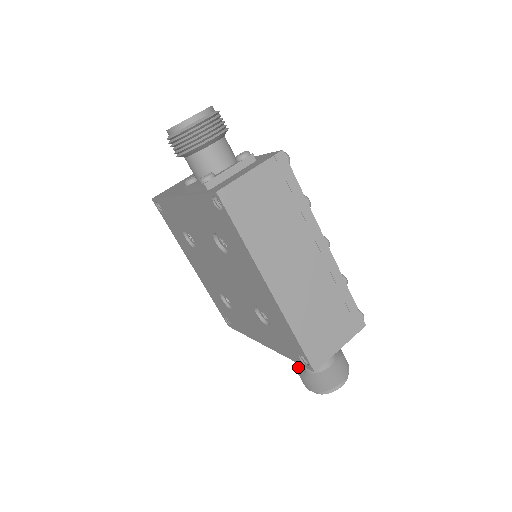
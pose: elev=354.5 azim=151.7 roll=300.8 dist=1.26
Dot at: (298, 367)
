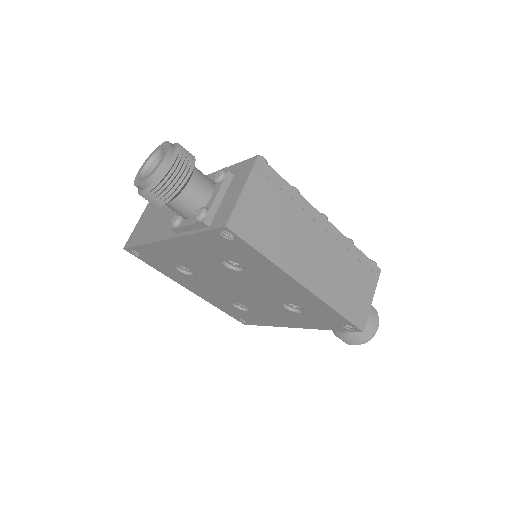
Dot at: occluded
